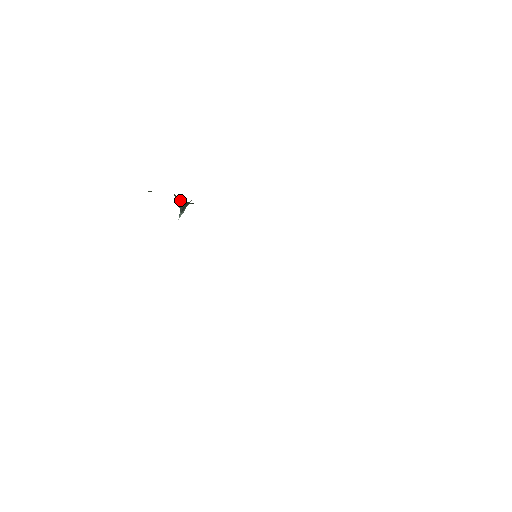
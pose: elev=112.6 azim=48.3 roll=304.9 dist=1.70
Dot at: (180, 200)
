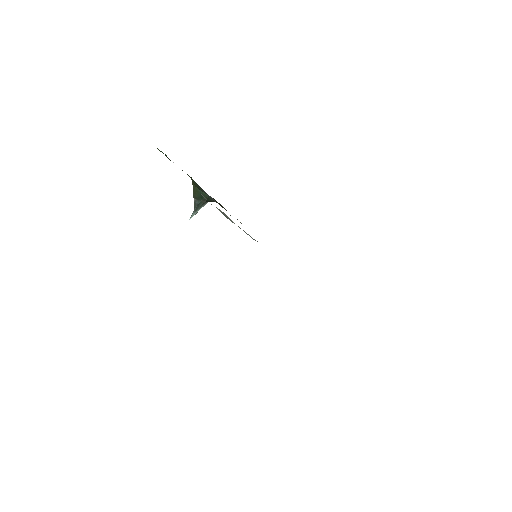
Dot at: (196, 190)
